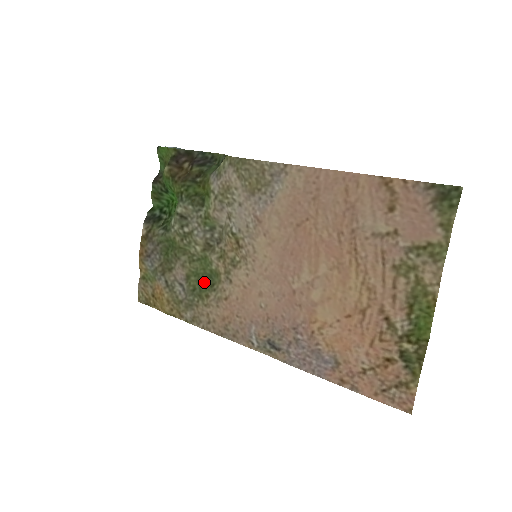
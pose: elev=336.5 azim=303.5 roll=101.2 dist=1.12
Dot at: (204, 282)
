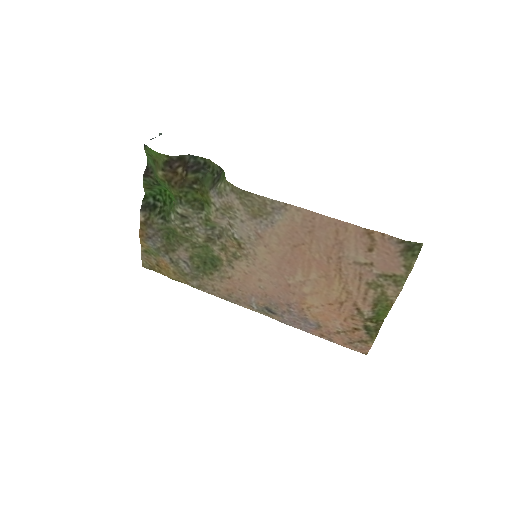
Dot at: (207, 263)
